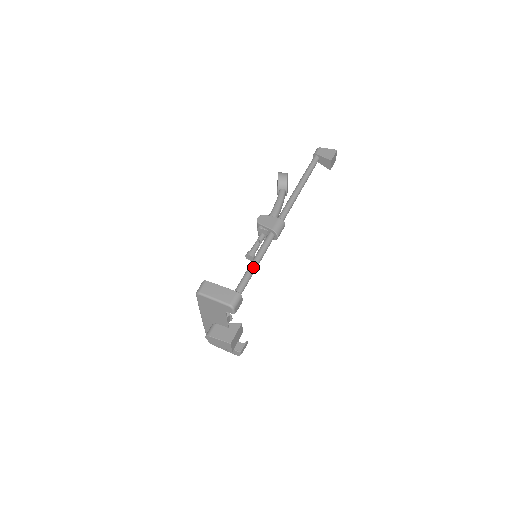
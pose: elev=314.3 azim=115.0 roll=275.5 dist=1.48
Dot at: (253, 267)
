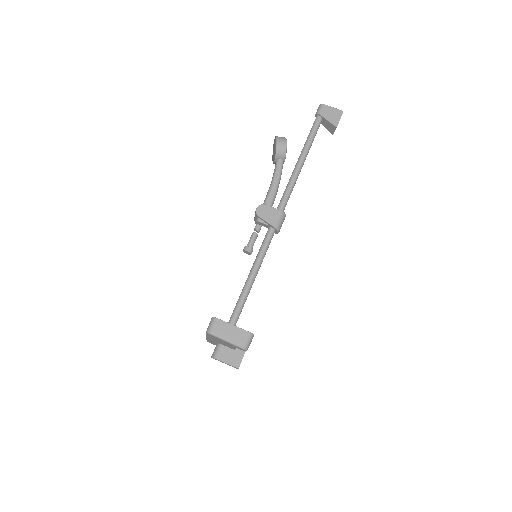
Dot at: (255, 274)
